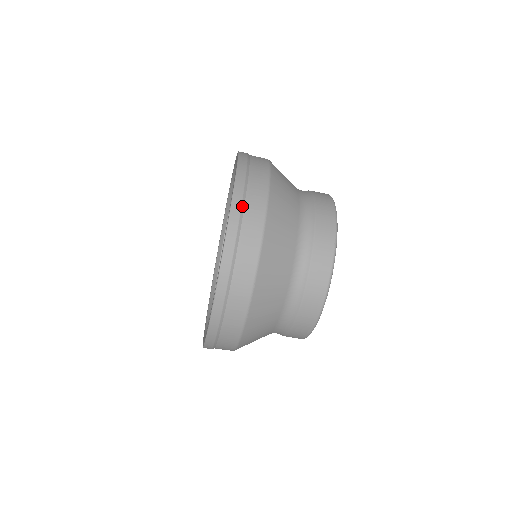
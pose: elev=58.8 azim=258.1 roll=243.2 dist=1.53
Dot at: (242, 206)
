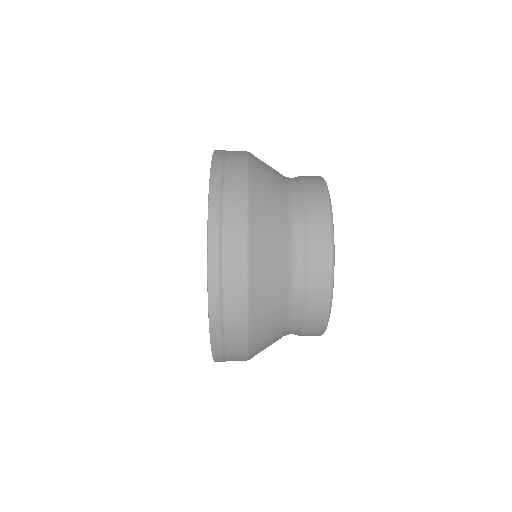
Dot at: (223, 356)
